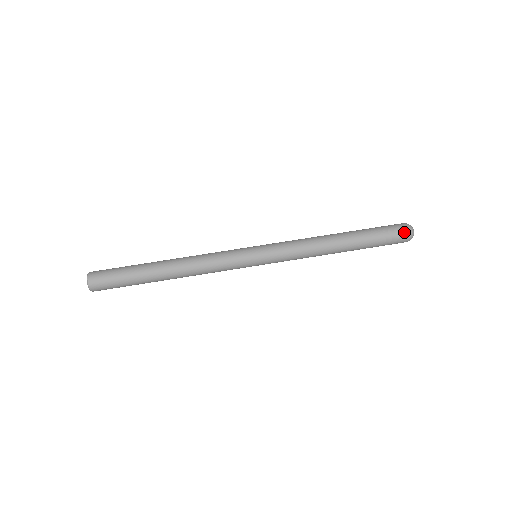
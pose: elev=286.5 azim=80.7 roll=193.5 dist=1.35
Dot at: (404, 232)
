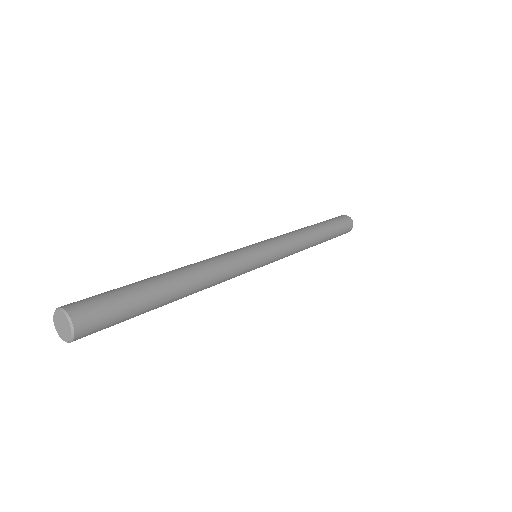
Dot at: (343, 216)
